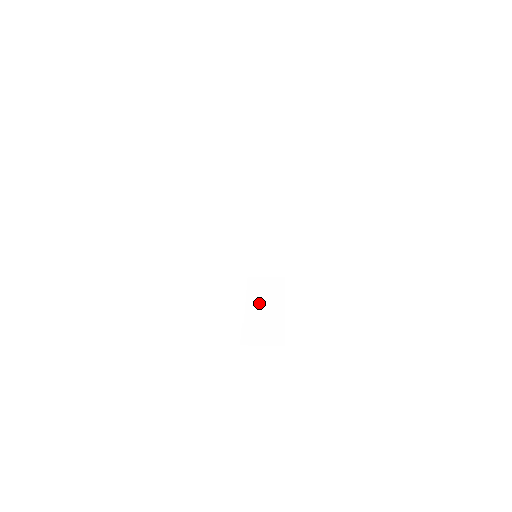
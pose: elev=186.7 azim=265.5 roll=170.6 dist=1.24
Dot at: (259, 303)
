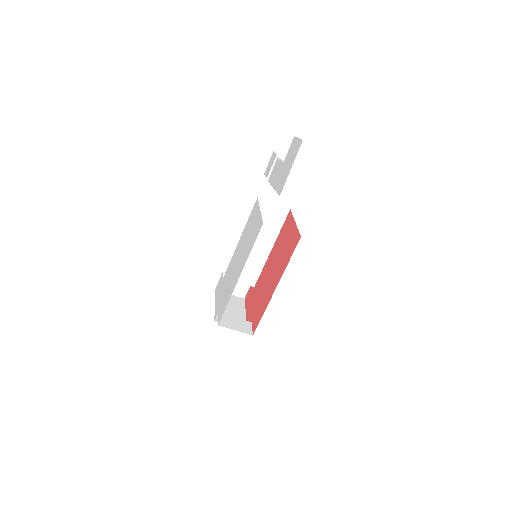
Dot at: (226, 308)
